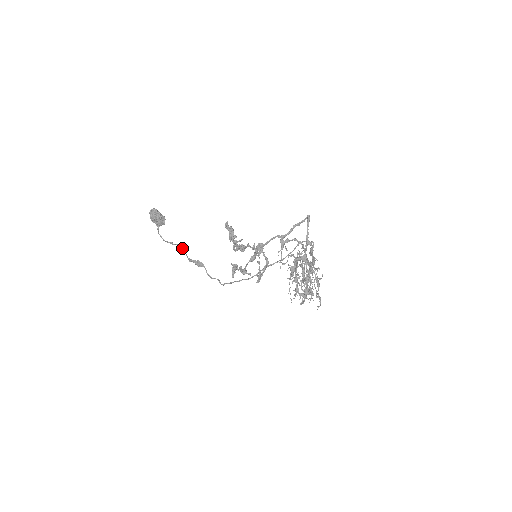
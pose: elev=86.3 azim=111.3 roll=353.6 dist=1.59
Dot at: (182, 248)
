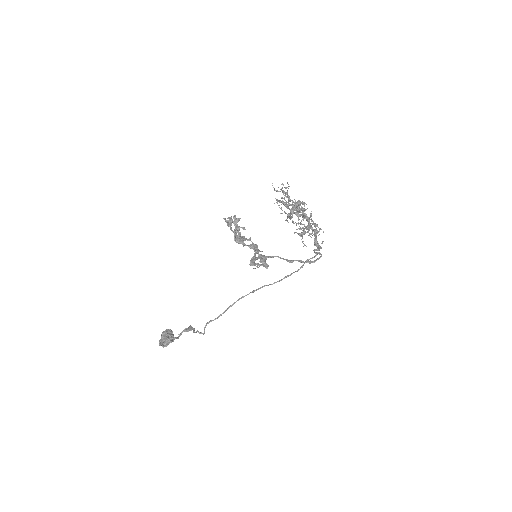
Dot at: (178, 338)
